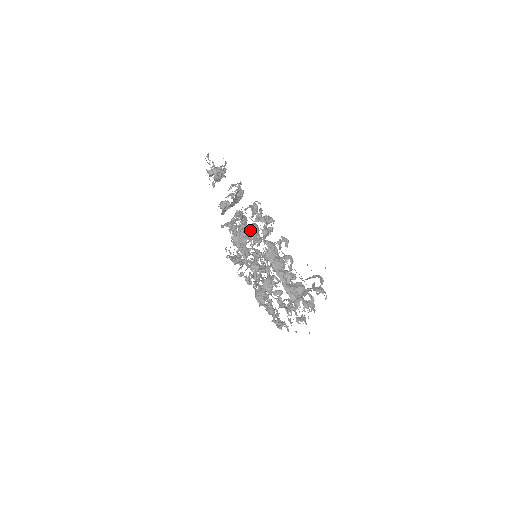
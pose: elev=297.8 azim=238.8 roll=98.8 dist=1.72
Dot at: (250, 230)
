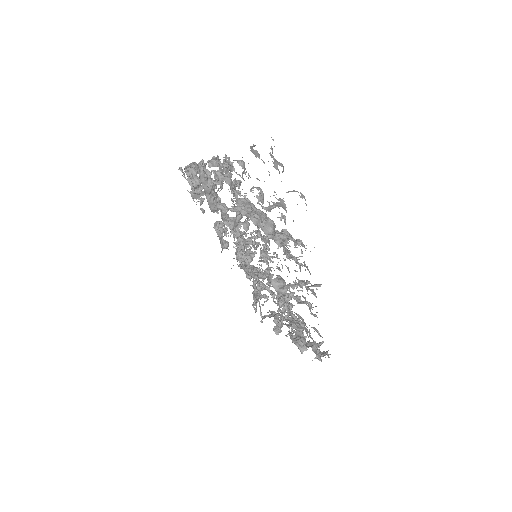
Dot at: (228, 210)
